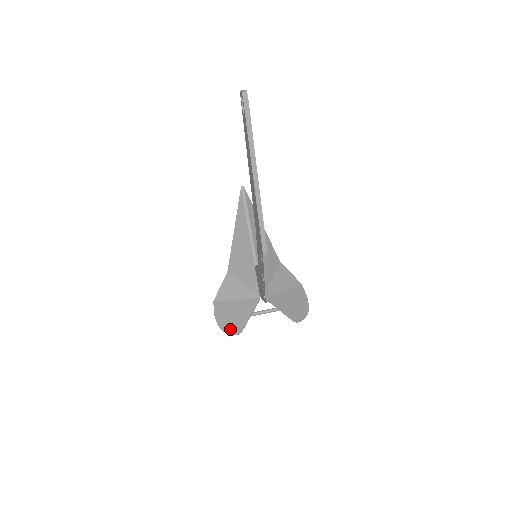
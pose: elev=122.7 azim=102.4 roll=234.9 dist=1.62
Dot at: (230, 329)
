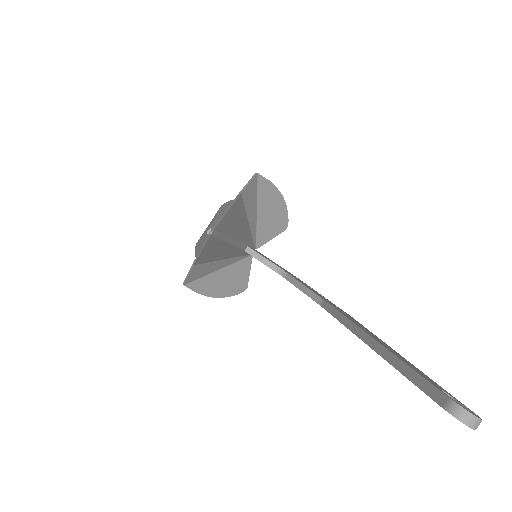
Dot at: (231, 293)
